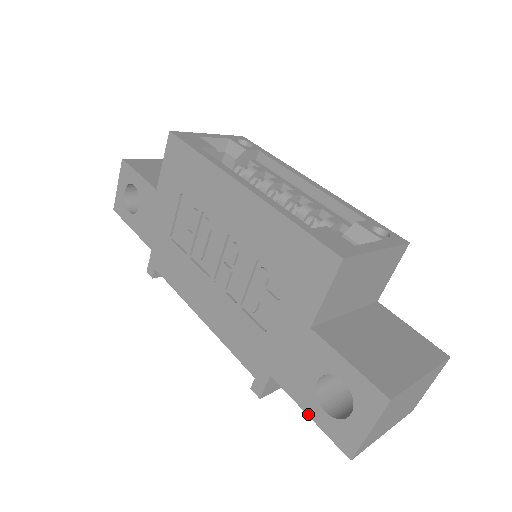
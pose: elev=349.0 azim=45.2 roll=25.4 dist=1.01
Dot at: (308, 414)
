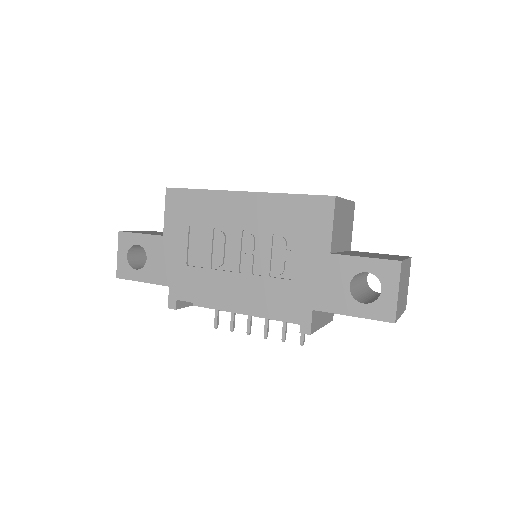
Dot at: (352, 315)
